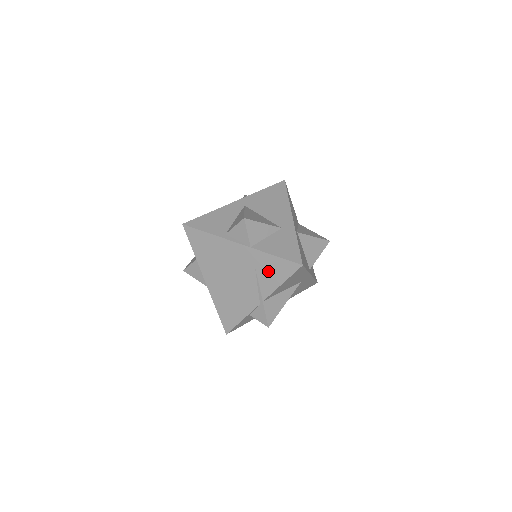
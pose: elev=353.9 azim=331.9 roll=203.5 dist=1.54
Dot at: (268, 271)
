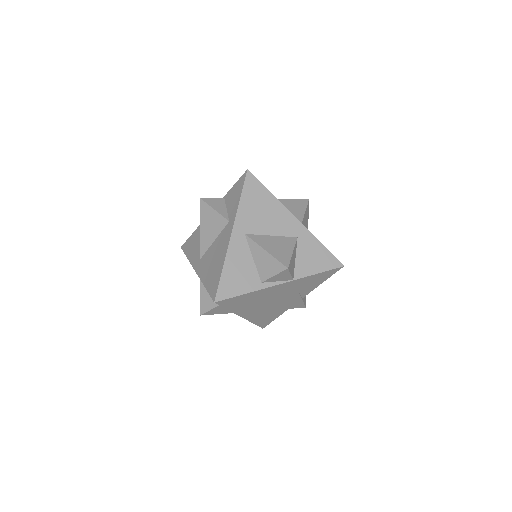
Dot at: (310, 283)
